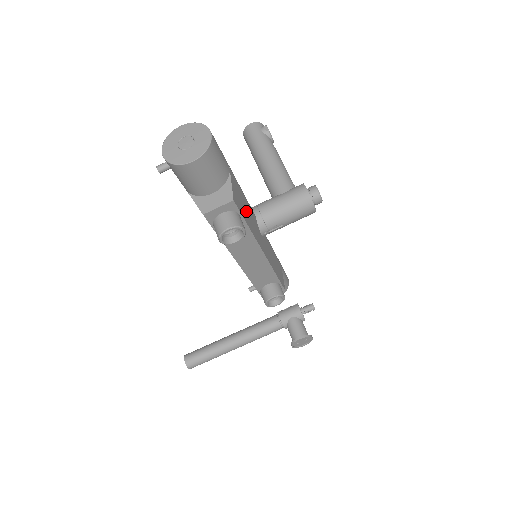
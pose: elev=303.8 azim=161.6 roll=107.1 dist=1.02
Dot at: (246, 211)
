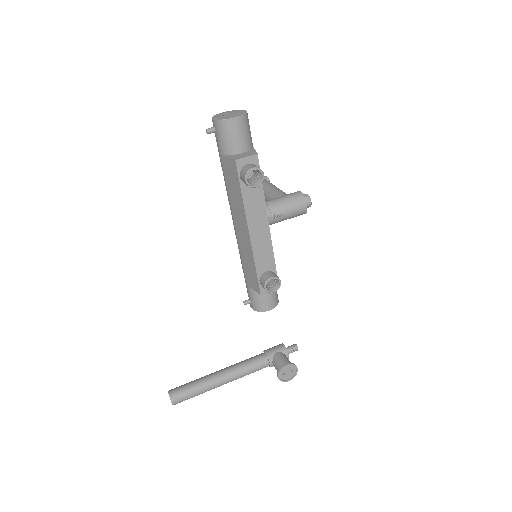
Dot at: occluded
